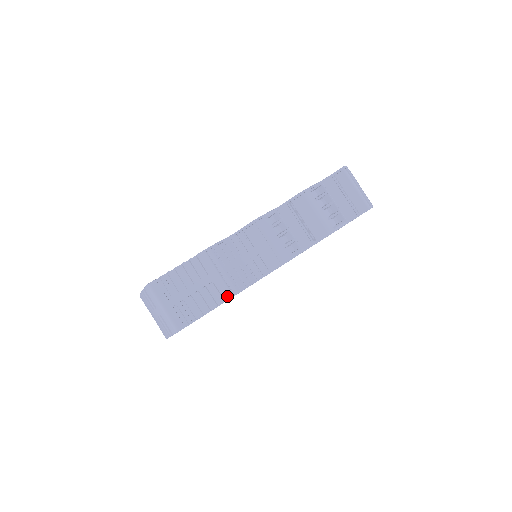
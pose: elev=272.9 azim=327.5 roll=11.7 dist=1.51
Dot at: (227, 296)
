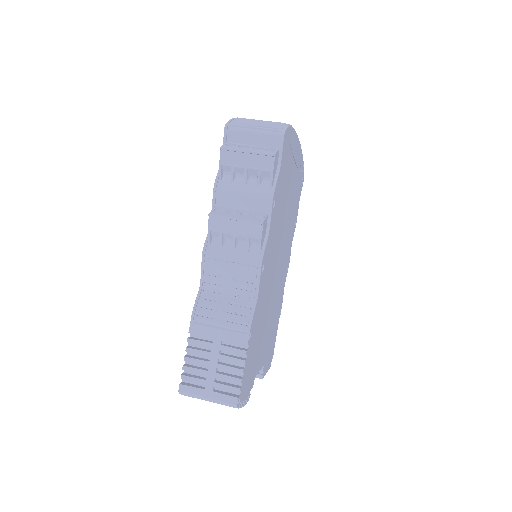
Dot at: (244, 340)
